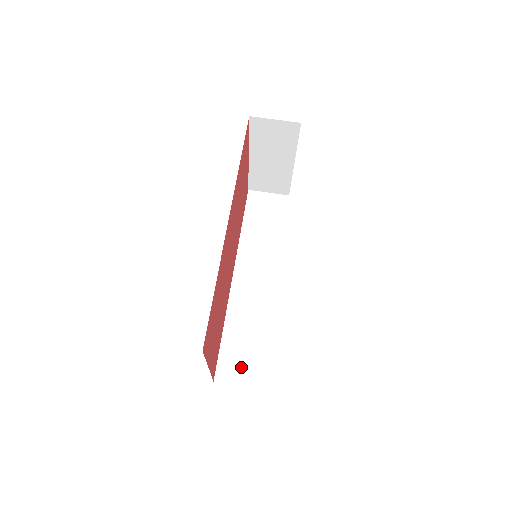
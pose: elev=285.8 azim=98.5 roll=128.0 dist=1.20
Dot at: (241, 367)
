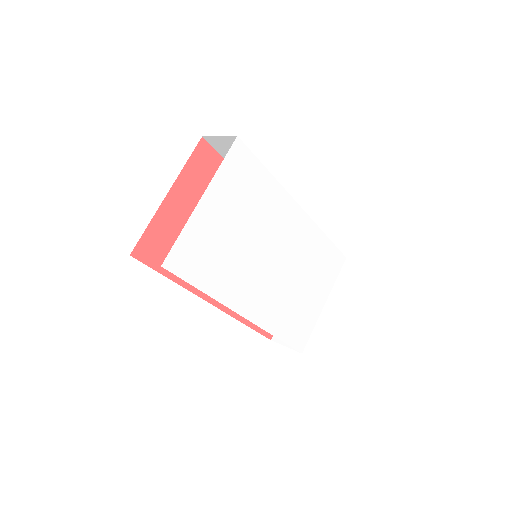
Dot at: occluded
